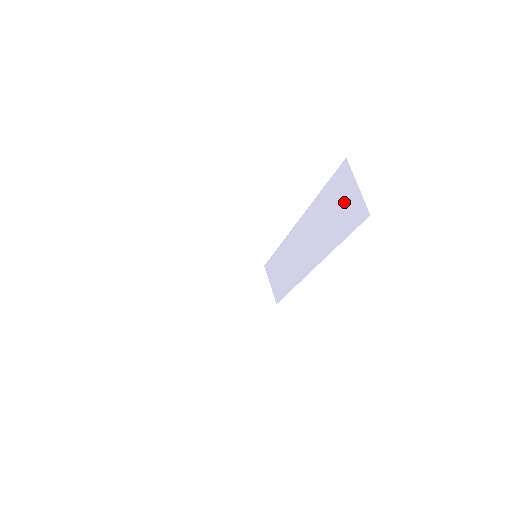
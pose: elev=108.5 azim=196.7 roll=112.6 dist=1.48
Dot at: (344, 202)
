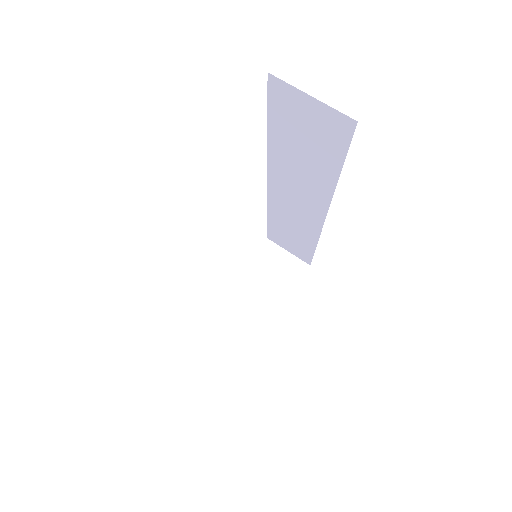
Dot at: (308, 127)
